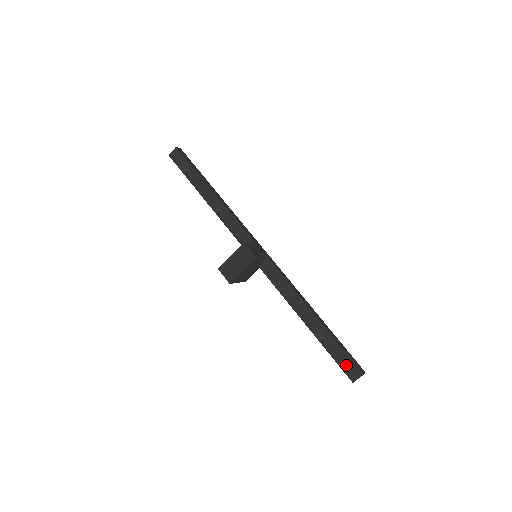
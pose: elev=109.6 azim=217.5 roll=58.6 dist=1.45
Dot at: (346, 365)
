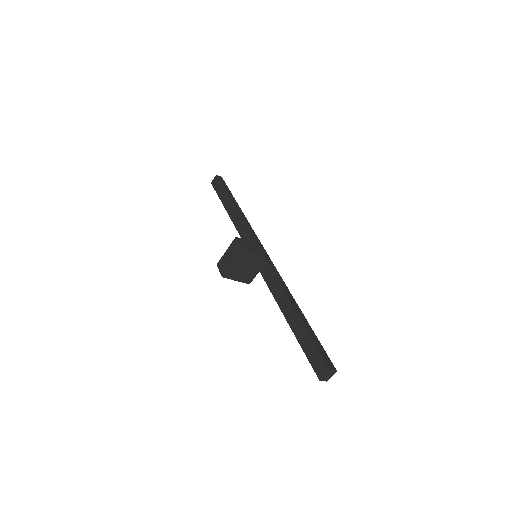
Dot at: (315, 360)
